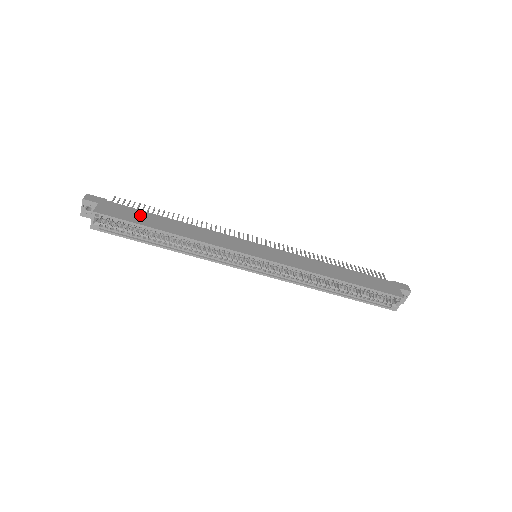
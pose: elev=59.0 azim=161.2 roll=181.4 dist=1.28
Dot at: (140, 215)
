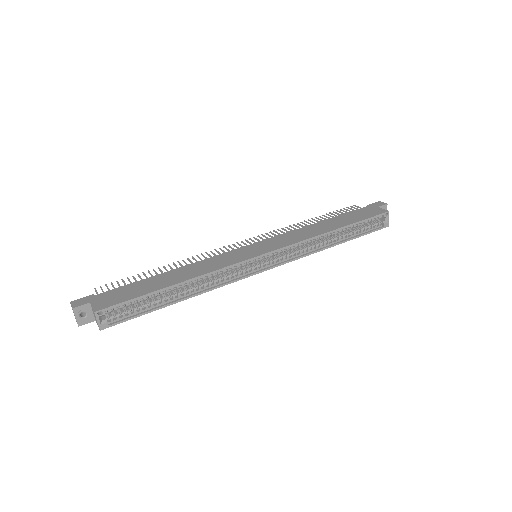
Dot at: (136, 287)
